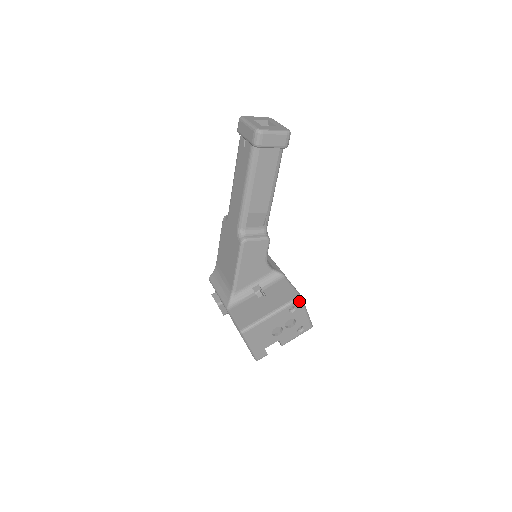
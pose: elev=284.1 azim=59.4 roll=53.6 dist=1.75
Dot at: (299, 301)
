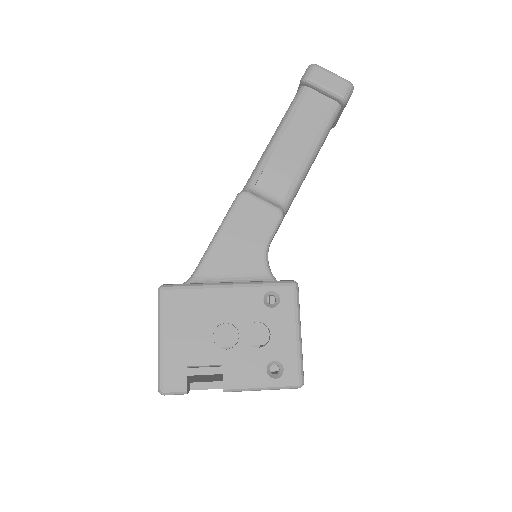
Dot at: (289, 288)
